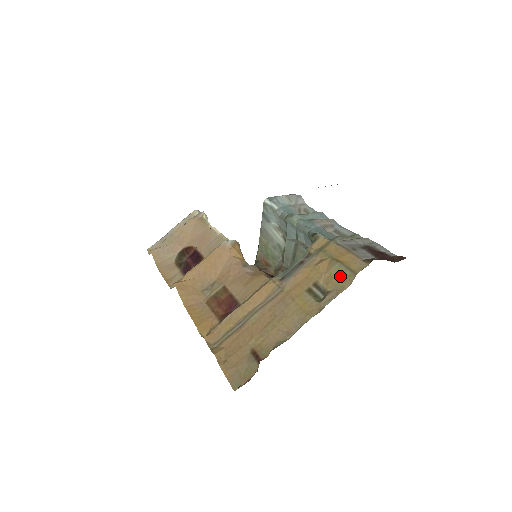
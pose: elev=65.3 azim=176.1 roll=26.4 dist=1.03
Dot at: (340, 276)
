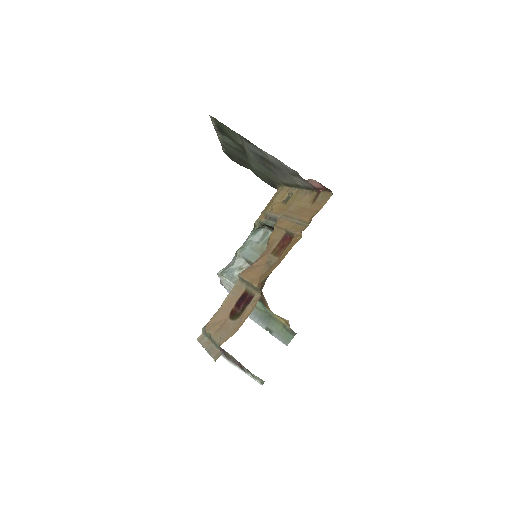
Dot at: (282, 194)
